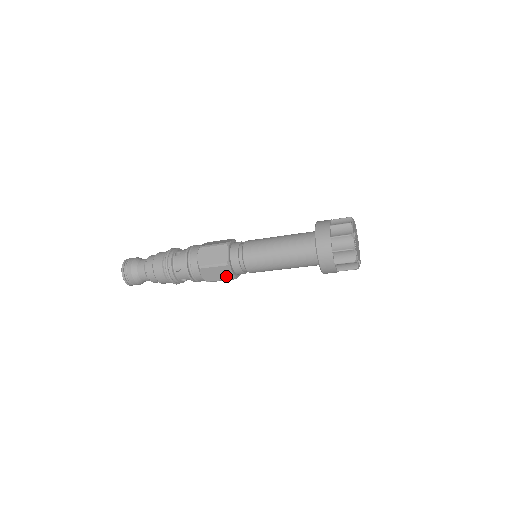
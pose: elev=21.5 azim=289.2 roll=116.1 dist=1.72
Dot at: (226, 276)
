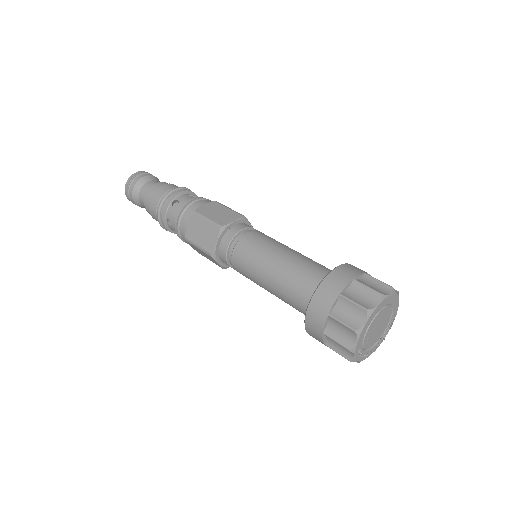
Dot at: occluded
